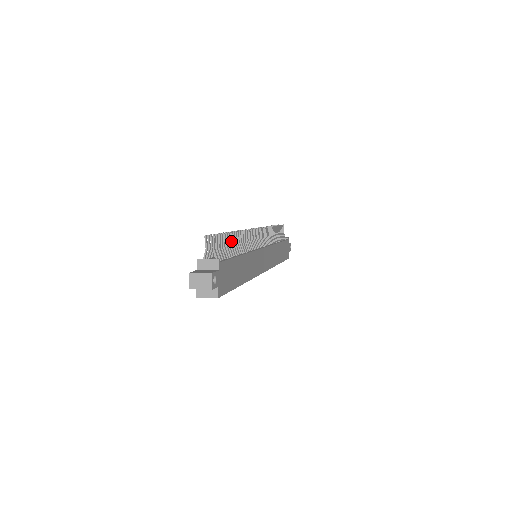
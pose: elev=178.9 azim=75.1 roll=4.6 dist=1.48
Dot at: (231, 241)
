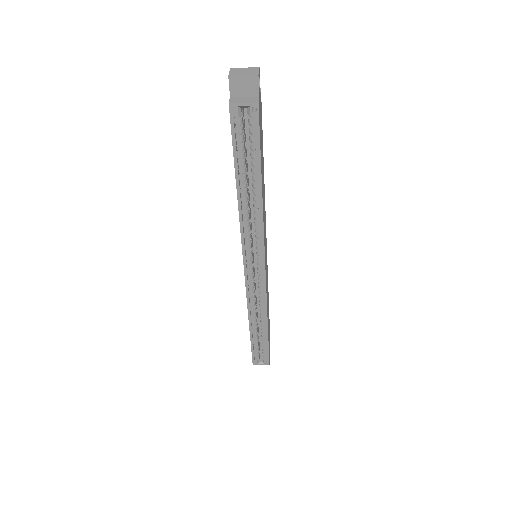
Dot at: occluded
